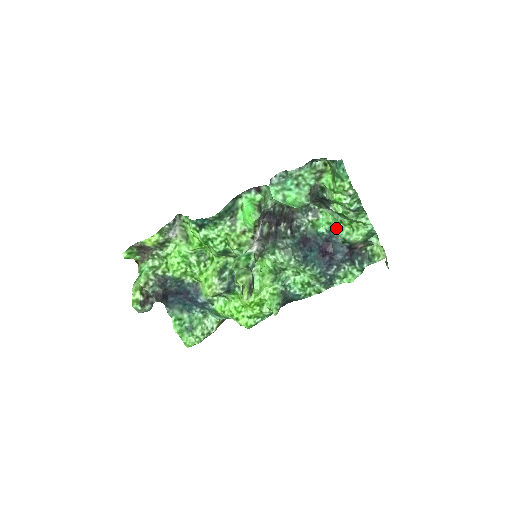
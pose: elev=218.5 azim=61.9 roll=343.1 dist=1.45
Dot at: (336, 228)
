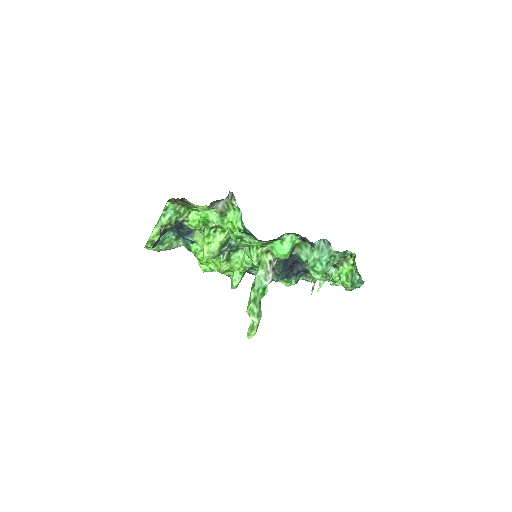
Dot at: occluded
